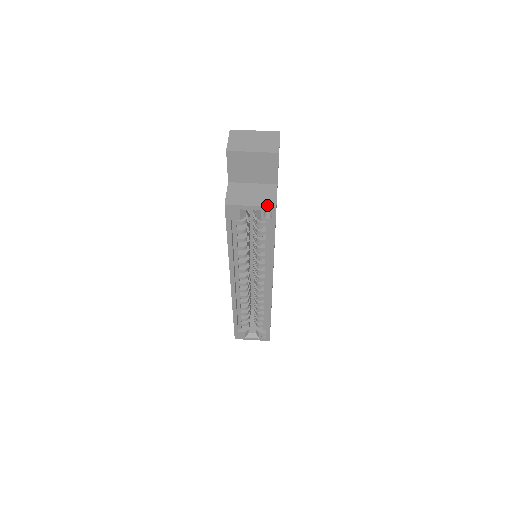
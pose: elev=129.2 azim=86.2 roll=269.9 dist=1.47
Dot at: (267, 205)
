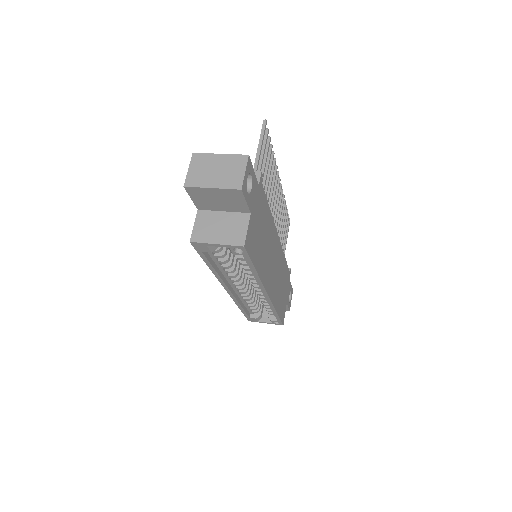
Dot at: (234, 244)
